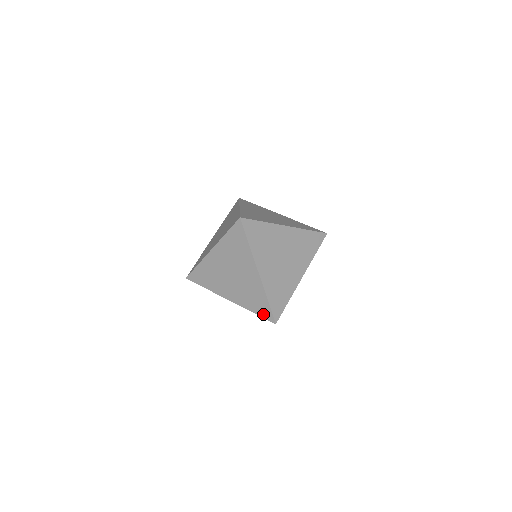
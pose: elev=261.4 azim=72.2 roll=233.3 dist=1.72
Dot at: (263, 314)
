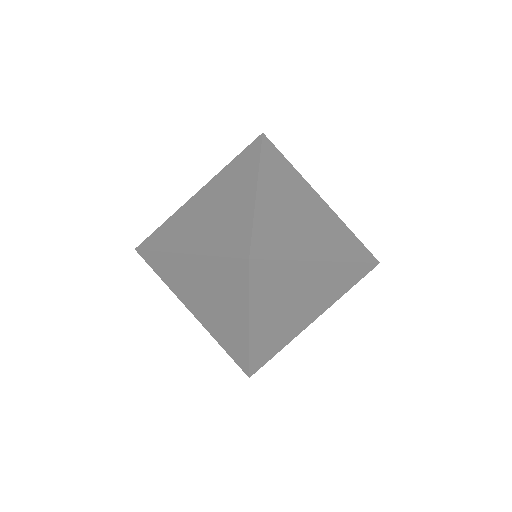
Dot at: (233, 250)
